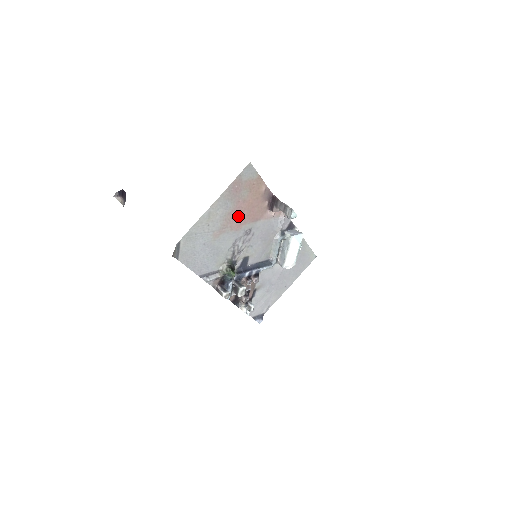
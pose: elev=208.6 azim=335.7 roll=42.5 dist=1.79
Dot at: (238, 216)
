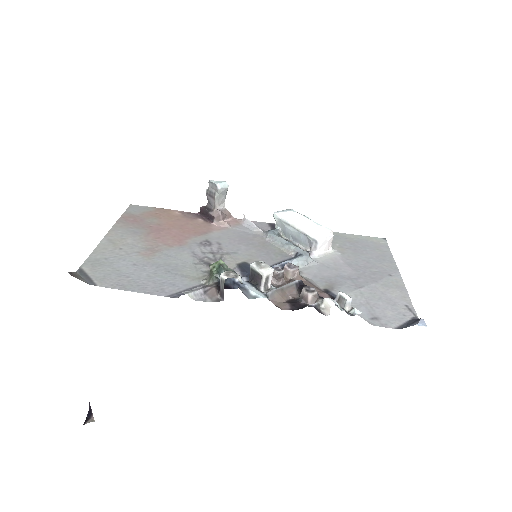
Dot at: (167, 236)
